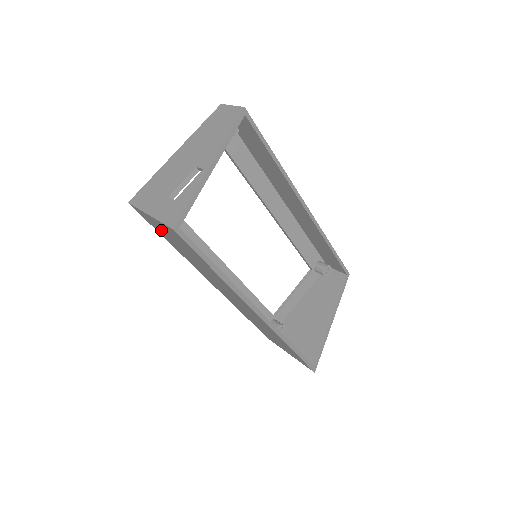
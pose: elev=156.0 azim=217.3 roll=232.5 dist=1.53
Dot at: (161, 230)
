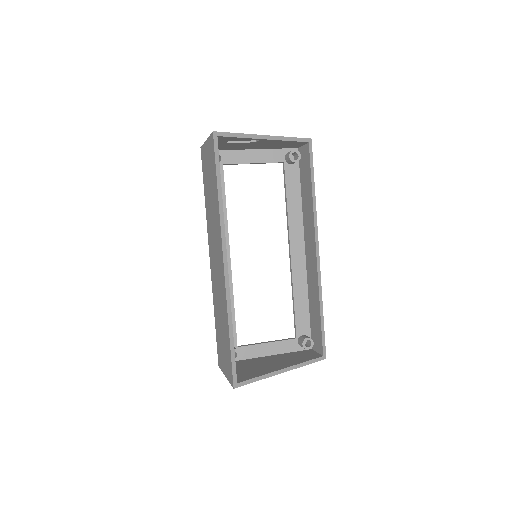
Dot at: (206, 167)
